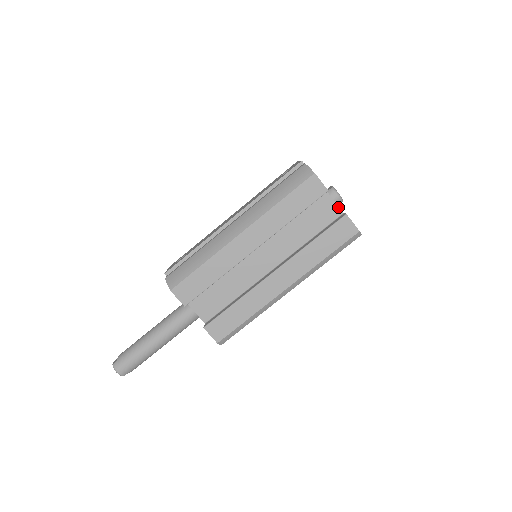
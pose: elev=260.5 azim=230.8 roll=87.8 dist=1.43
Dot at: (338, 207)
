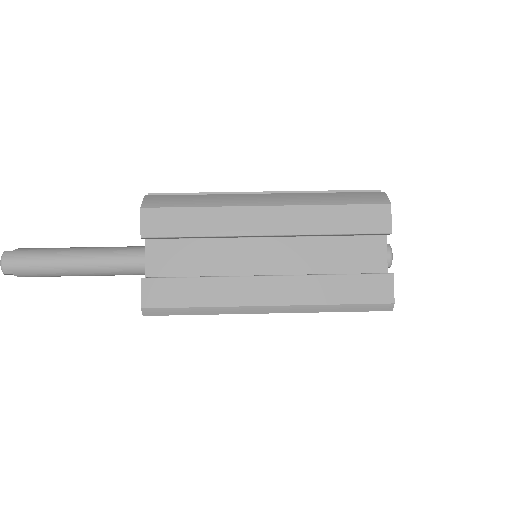
Dot at: (386, 263)
